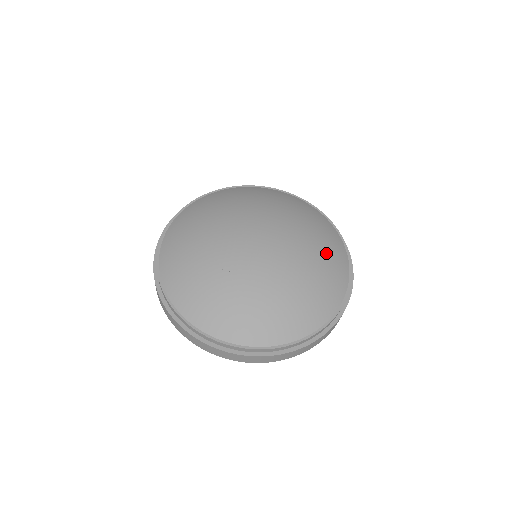
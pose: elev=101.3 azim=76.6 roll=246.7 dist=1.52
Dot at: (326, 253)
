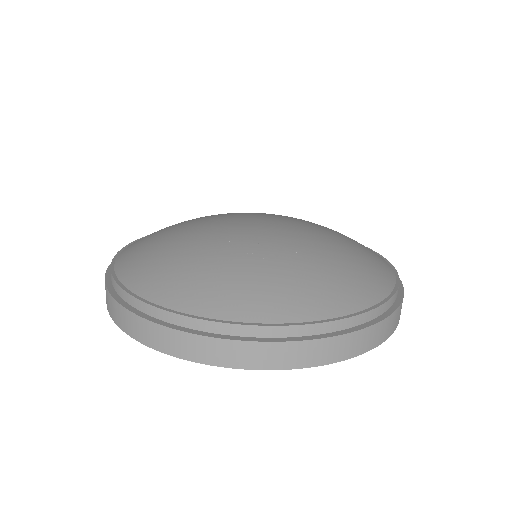
Dot at: (349, 239)
